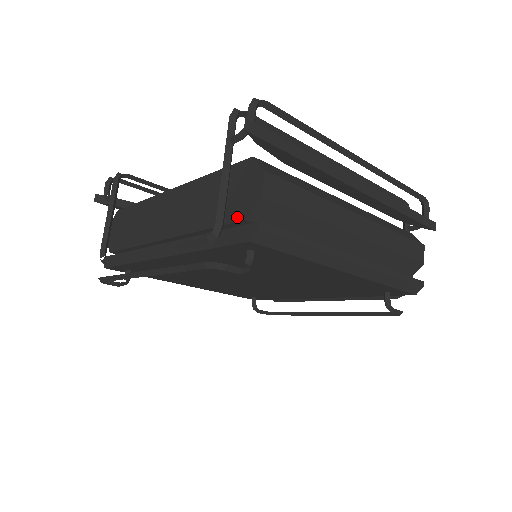
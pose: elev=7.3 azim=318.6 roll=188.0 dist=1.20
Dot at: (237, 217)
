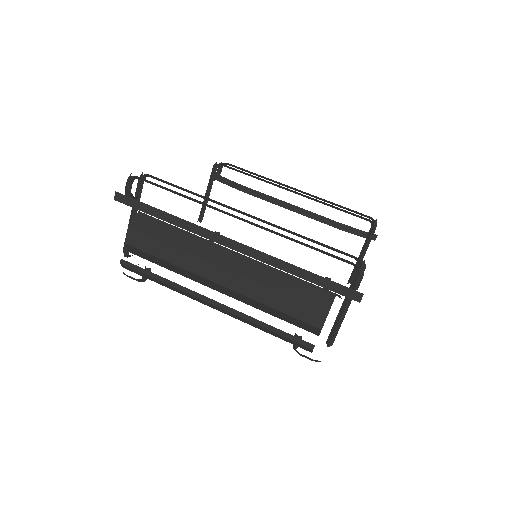
Dot at: occluded
